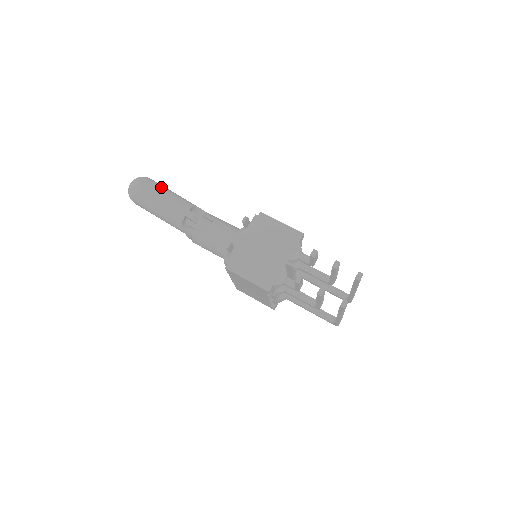
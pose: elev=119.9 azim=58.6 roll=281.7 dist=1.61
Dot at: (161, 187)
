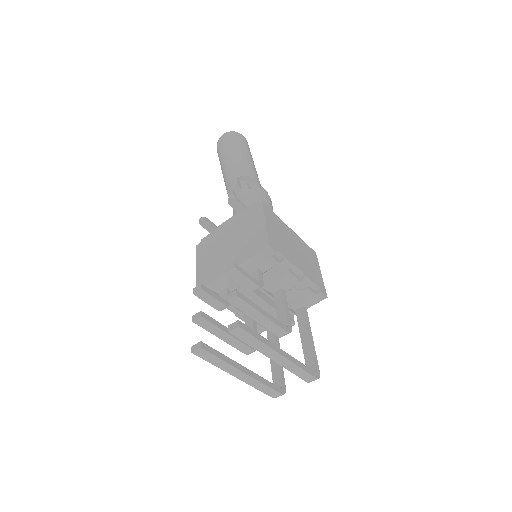
Dot at: (237, 146)
